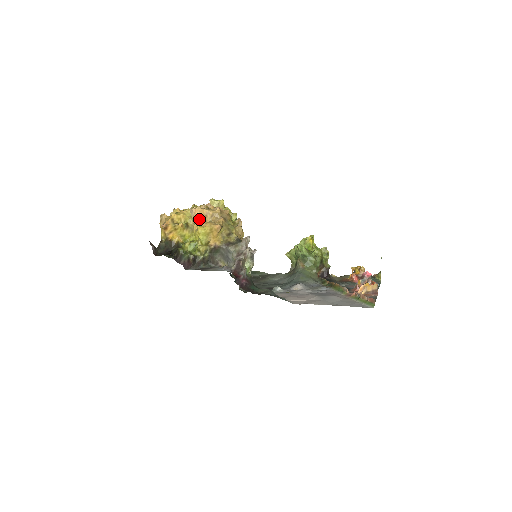
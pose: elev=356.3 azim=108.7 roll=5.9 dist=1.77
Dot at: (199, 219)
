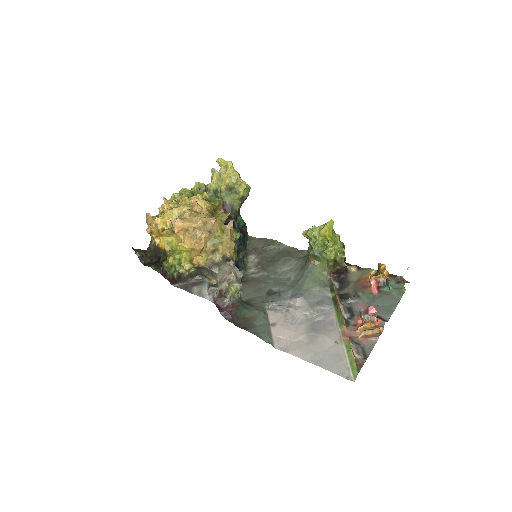
Dot at: (181, 232)
